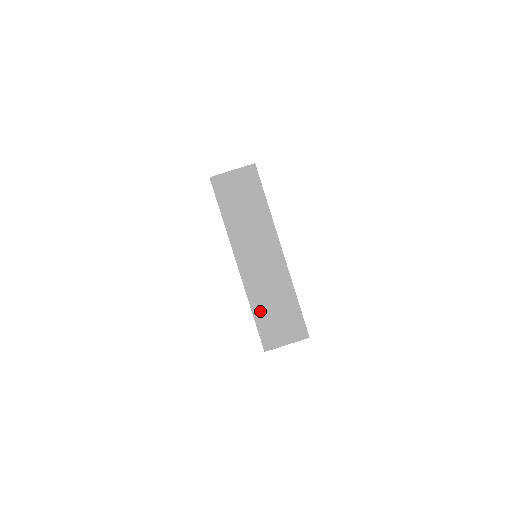
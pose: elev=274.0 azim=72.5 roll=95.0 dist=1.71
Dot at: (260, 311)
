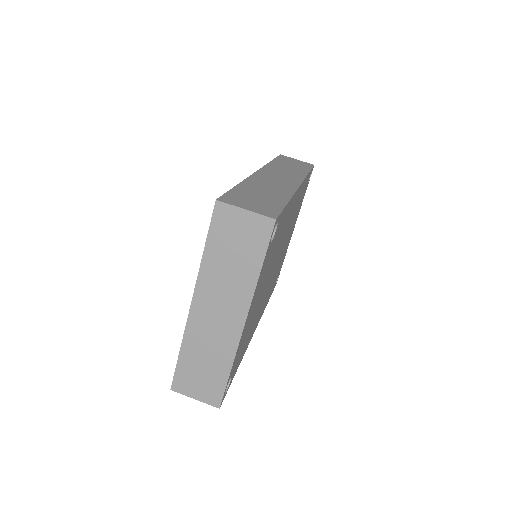
Dot at: (188, 357)
